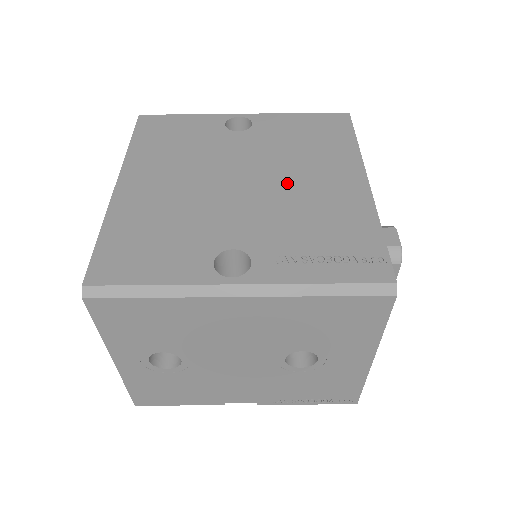
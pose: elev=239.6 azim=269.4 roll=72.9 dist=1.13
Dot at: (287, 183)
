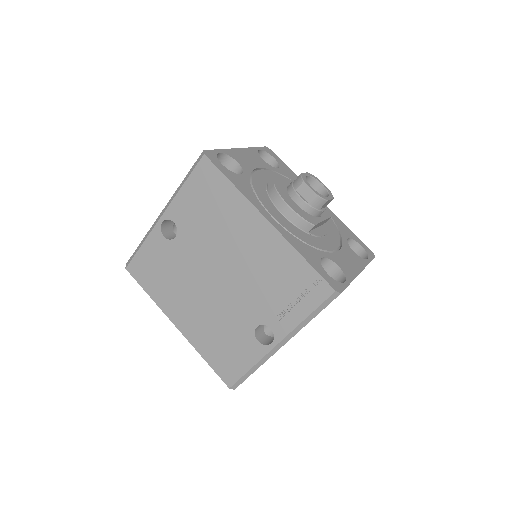
Dot at: (235, 261)
